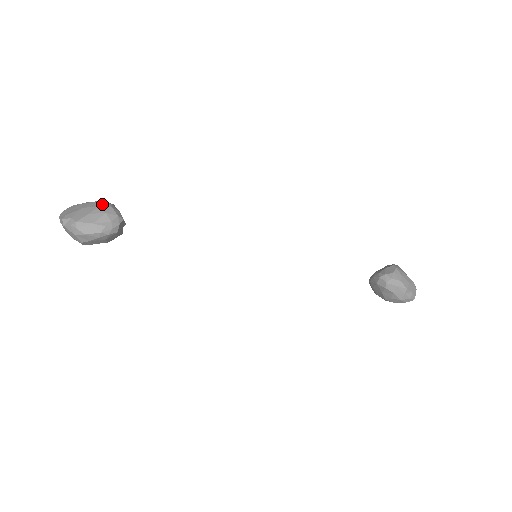
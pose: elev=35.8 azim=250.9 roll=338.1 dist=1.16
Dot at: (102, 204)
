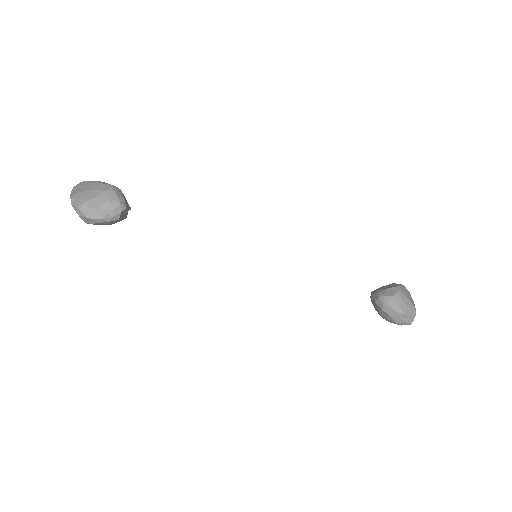
Dot at: (108, 189)
